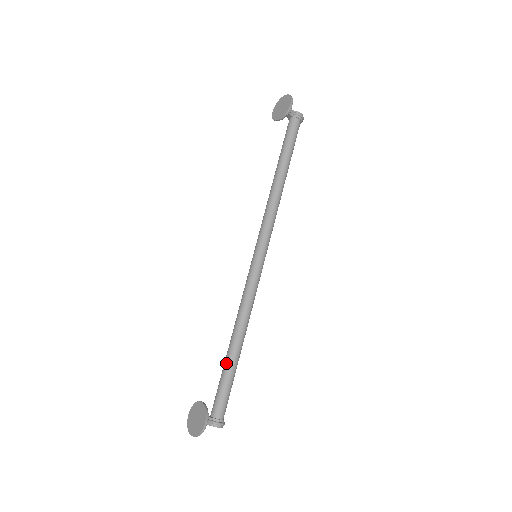
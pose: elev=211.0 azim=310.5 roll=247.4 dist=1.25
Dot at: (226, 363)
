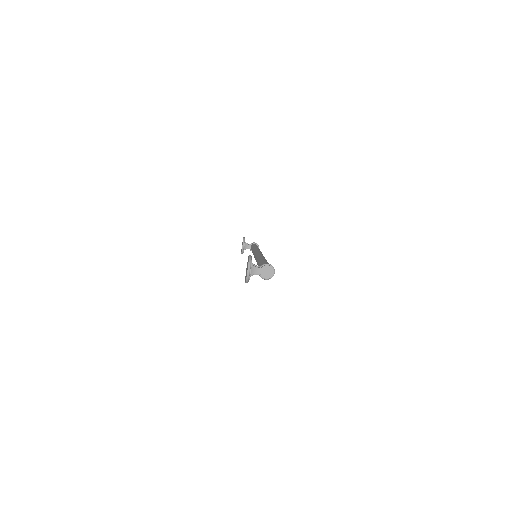
Dot at: (258, 264)
